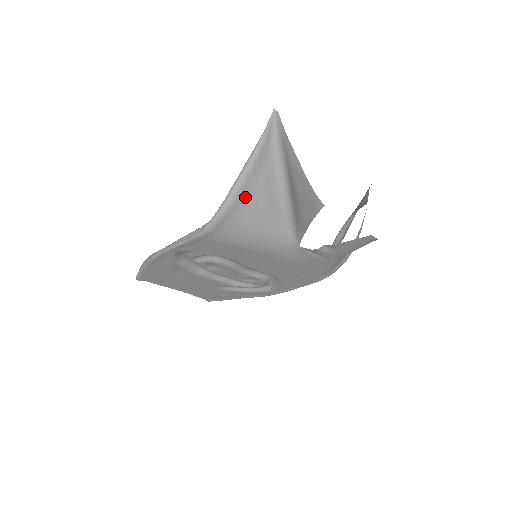
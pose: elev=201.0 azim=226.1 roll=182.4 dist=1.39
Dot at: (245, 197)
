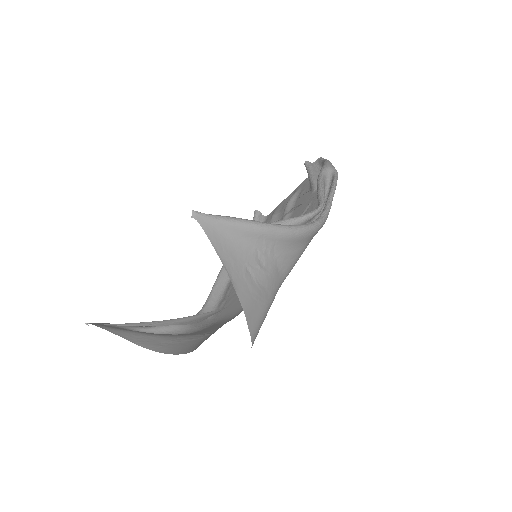
Dot at: occluded
